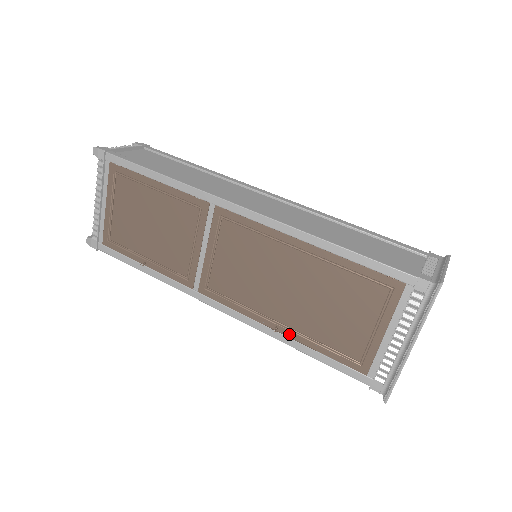
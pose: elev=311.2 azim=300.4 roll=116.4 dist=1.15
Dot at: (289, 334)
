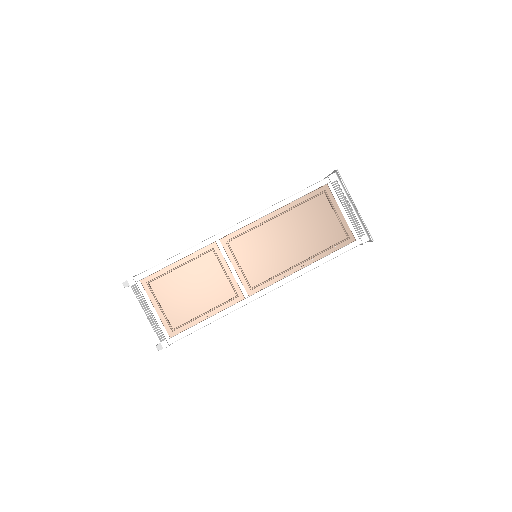
Dot at: (309, 262)
